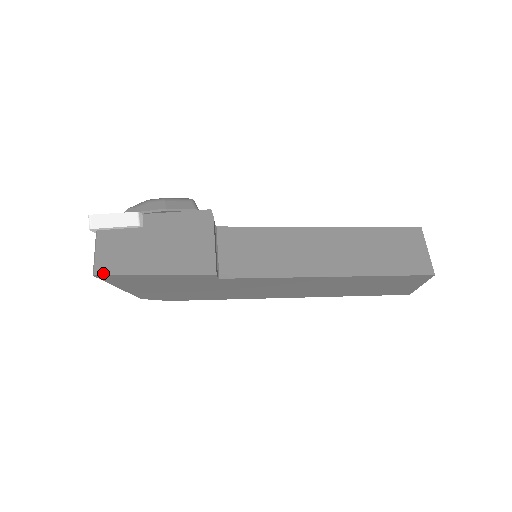
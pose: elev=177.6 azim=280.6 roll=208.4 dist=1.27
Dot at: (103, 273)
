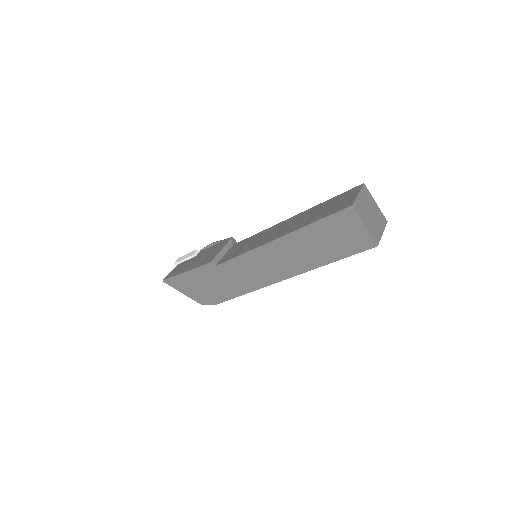
Dot at: (166, 279)
